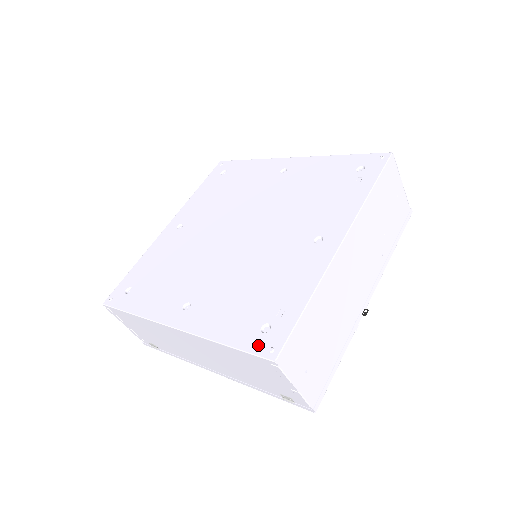
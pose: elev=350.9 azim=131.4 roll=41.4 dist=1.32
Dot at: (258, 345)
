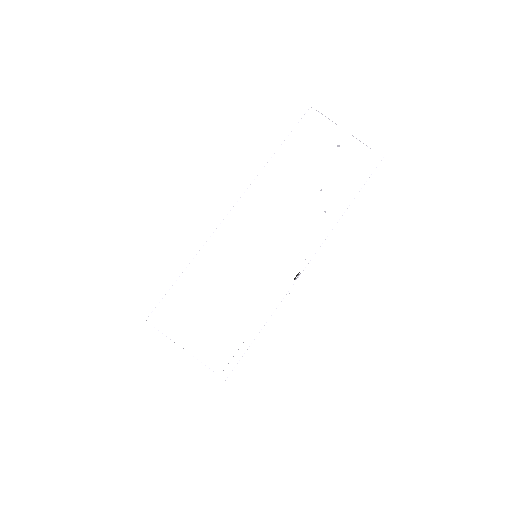
Dot at: occluded
